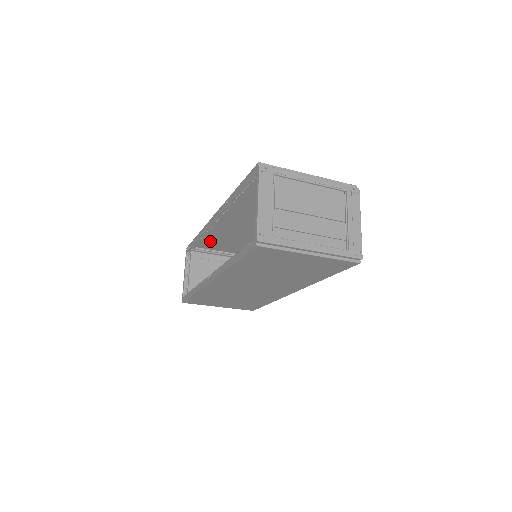
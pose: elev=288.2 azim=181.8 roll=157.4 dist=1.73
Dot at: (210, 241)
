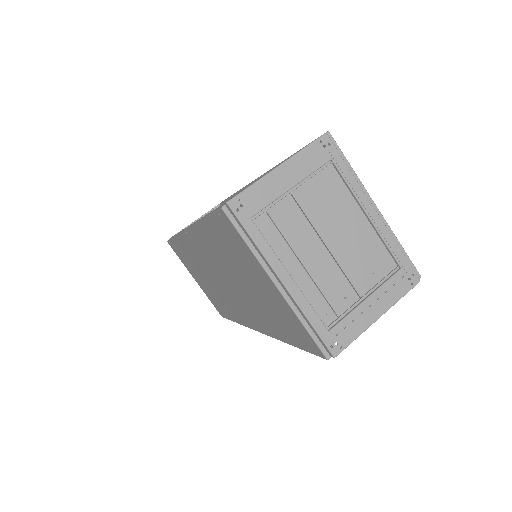
Dot at: occluded
